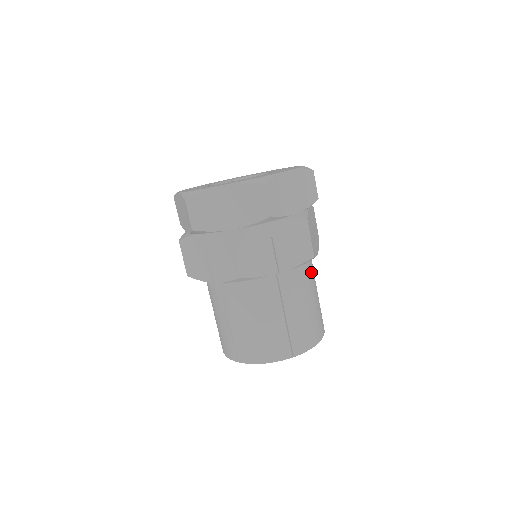
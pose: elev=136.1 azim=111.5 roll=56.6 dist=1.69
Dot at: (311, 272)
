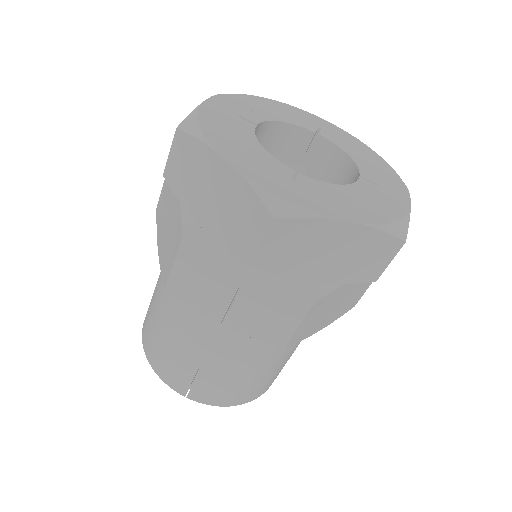
Dot at: occluded
